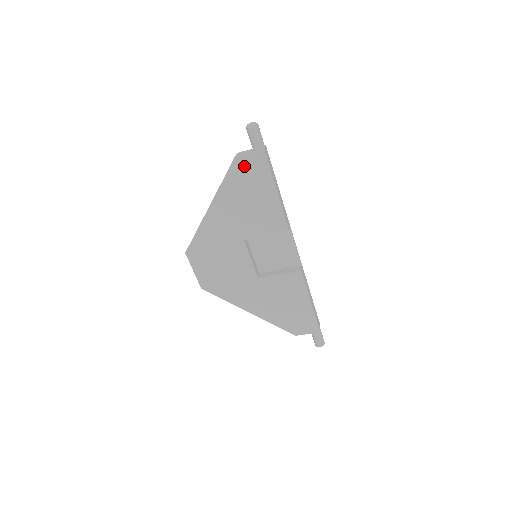
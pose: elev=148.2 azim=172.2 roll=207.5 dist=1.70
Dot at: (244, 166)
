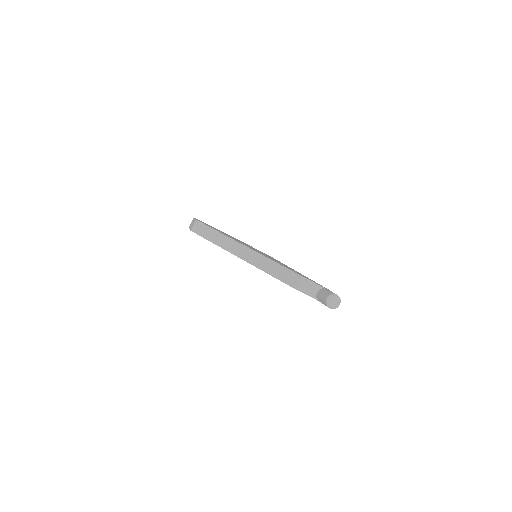
Dot at: occluded
